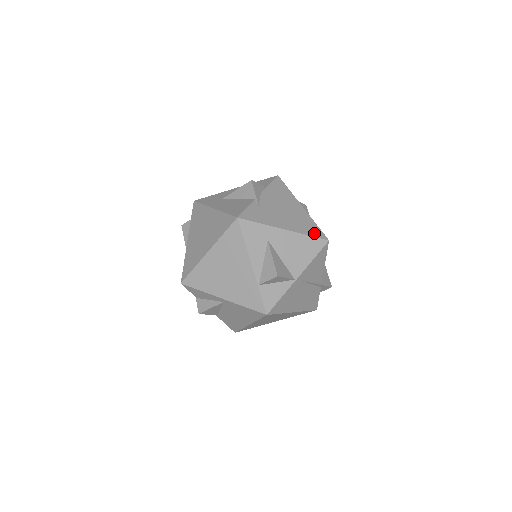
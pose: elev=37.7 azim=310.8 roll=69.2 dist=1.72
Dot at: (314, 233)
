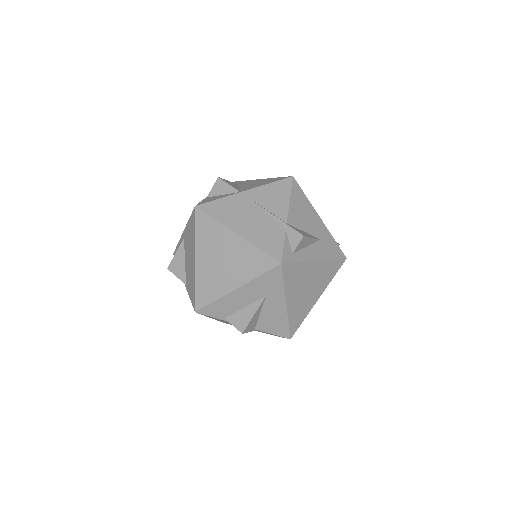
Dot at: occluded
